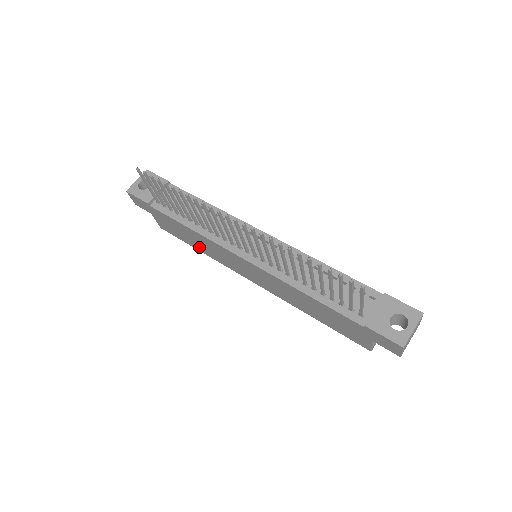
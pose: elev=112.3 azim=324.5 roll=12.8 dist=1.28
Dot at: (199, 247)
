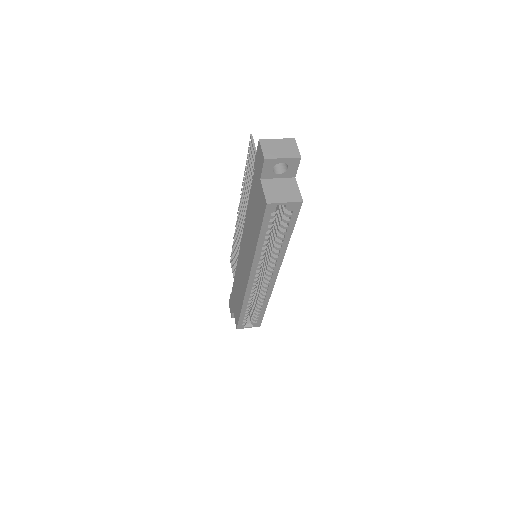
Dot at: (240, 301)
